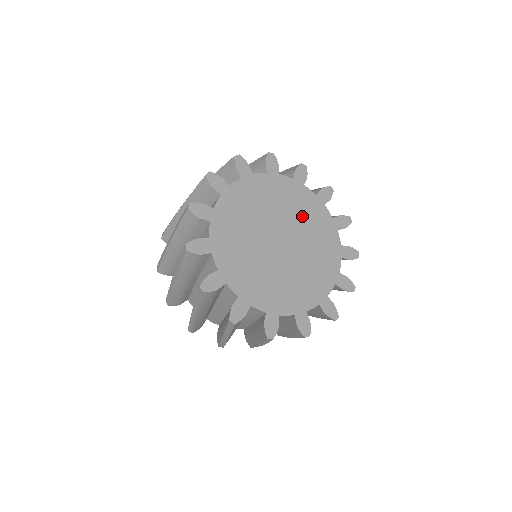
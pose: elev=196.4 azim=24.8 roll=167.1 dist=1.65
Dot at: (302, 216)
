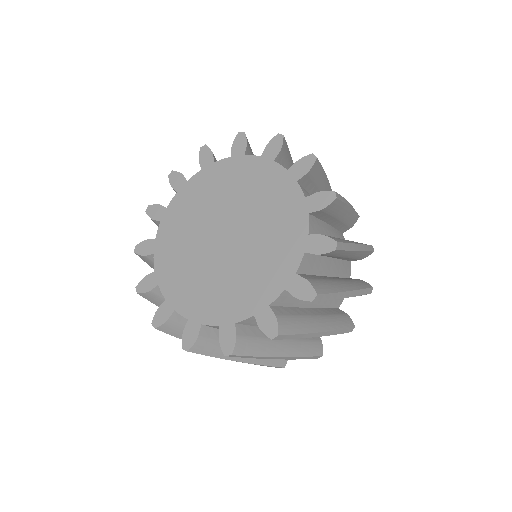
Dot at: (269, 217)
